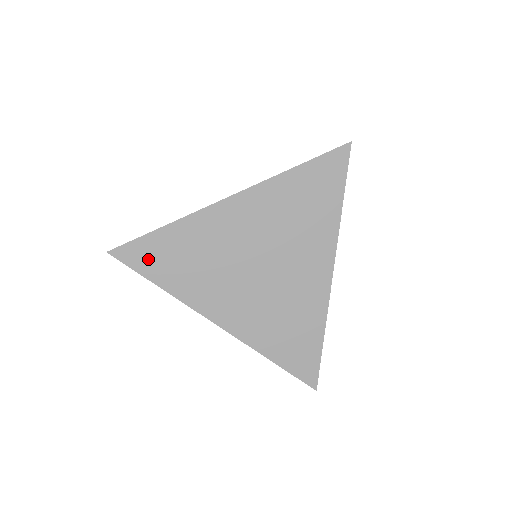
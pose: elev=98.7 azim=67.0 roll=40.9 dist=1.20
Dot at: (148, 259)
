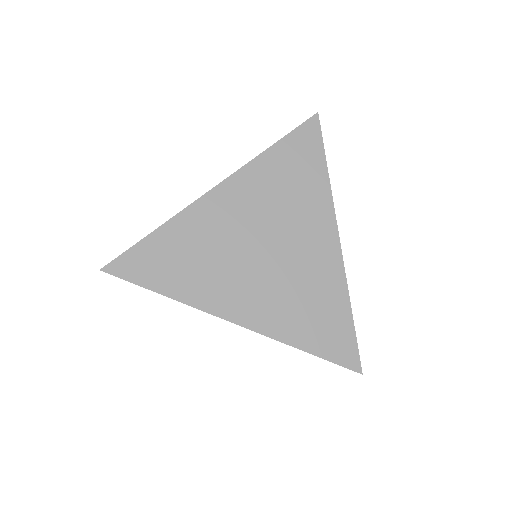
Dot at: (146, 268)
